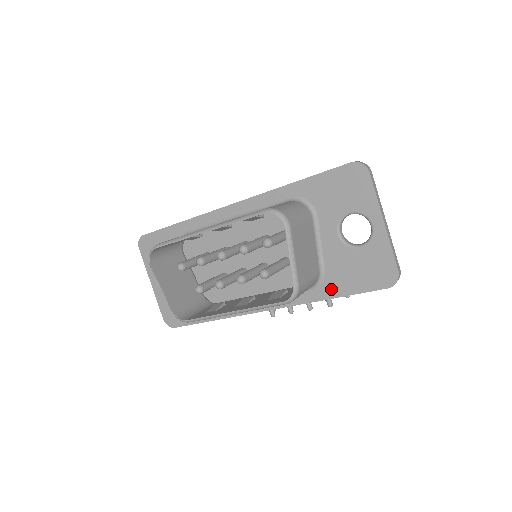
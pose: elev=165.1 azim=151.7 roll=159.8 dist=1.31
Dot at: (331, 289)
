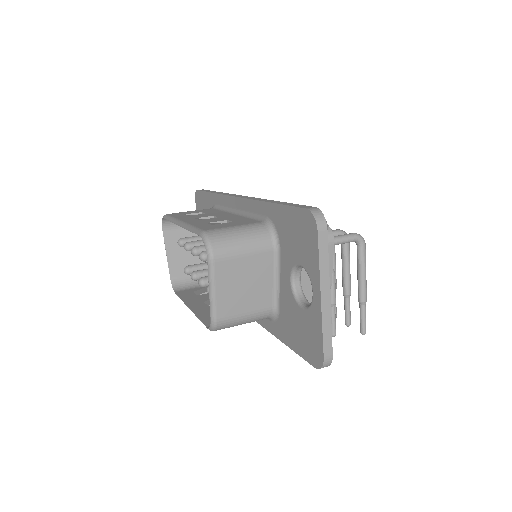
Dot at: (281, 331)
